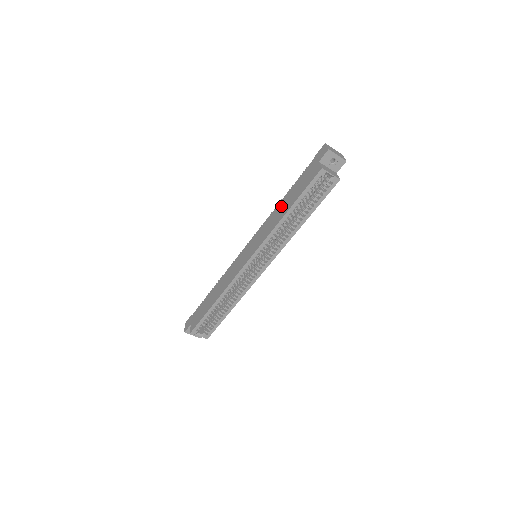
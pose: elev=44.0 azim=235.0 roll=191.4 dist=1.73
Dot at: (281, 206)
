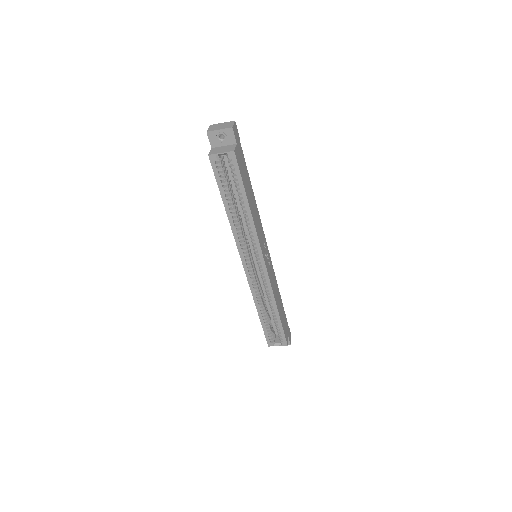
Dot at: occluded
